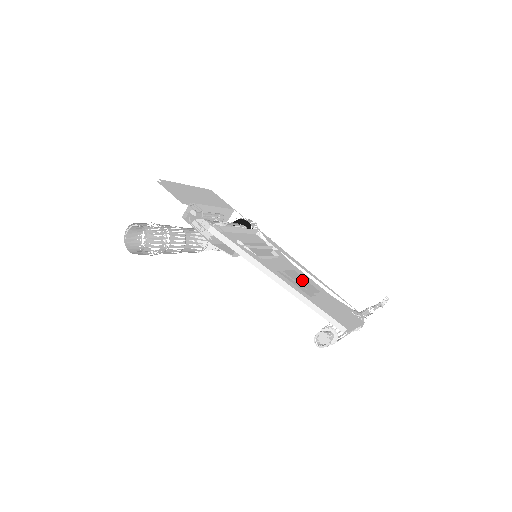
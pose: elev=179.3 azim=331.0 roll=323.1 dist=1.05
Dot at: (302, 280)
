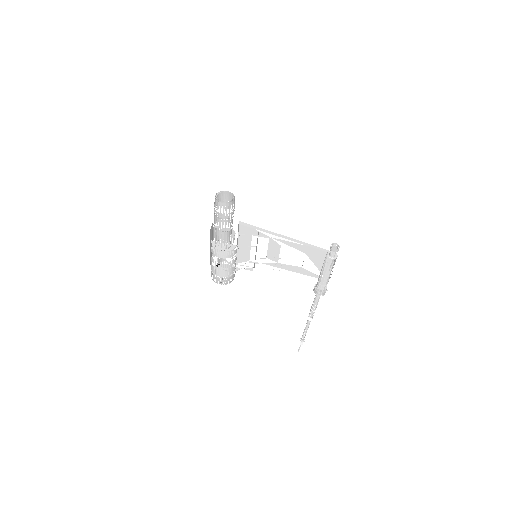
Dot at: occluded
